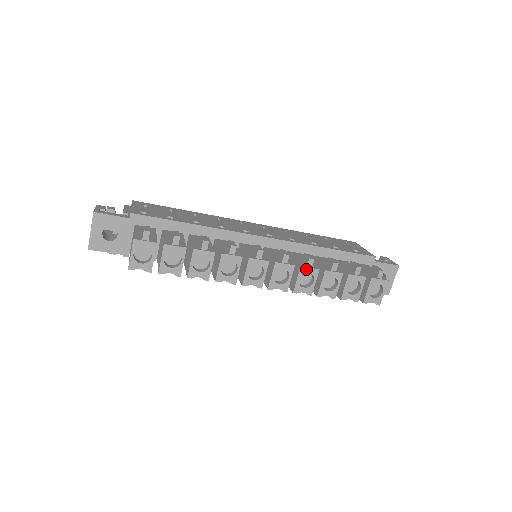
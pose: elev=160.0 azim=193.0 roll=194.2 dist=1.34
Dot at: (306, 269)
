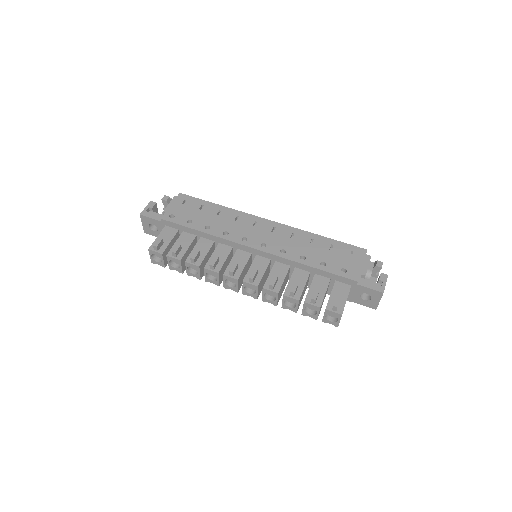
Dot at: (267, 290)
